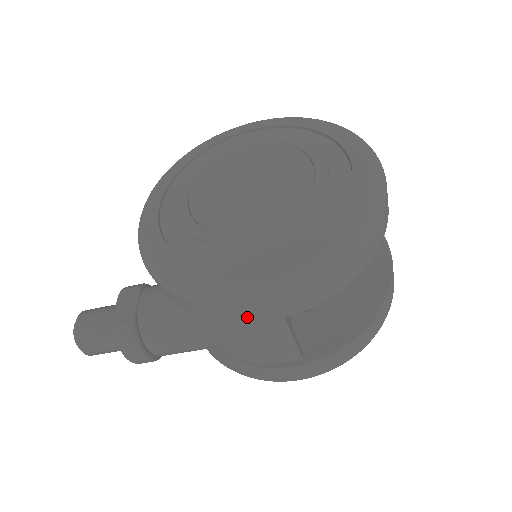
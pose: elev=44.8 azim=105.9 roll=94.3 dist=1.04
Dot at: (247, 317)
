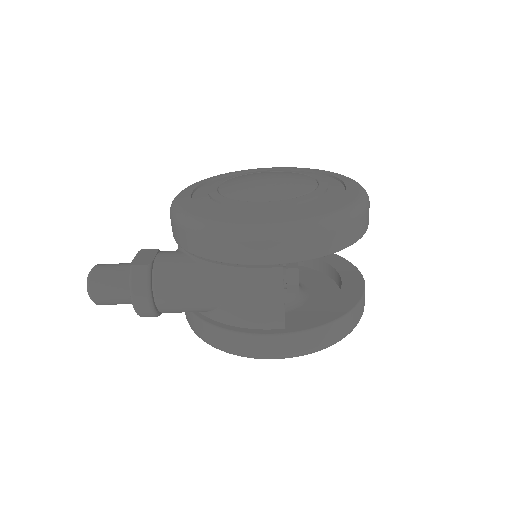
Dot at: (254, 255)
